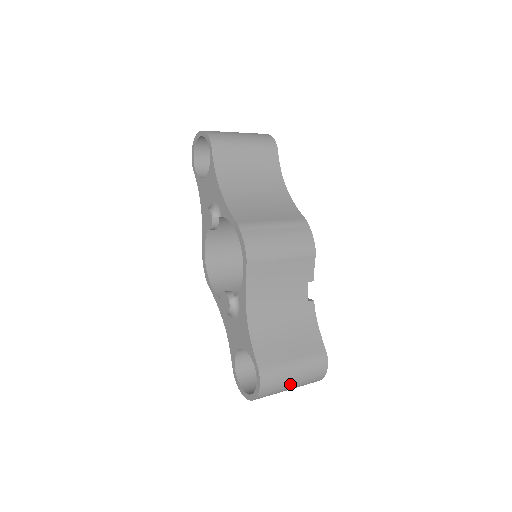
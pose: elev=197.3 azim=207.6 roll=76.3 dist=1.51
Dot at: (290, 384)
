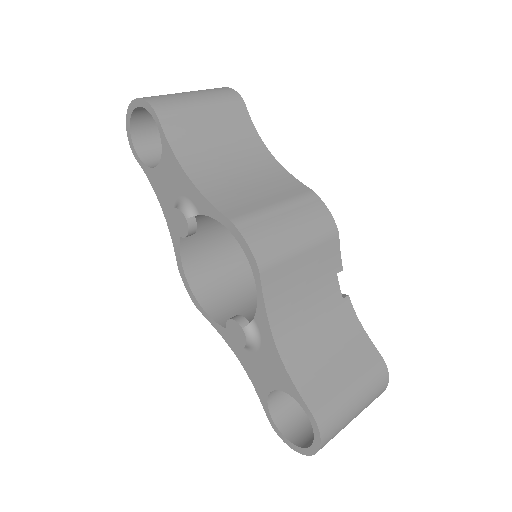
Dot at: (352, 417)
